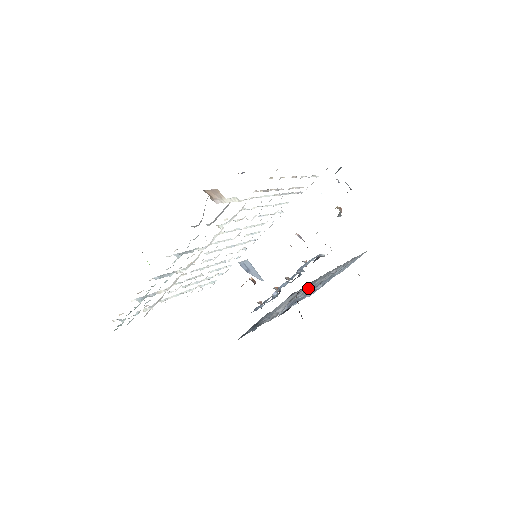
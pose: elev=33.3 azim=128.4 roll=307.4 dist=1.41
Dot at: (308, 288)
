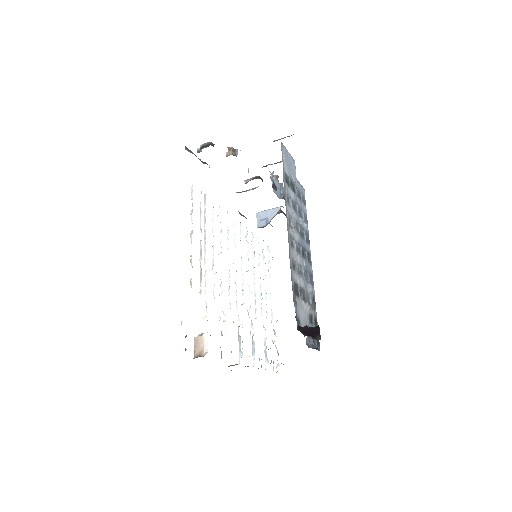
Dot at: (298, 265)
